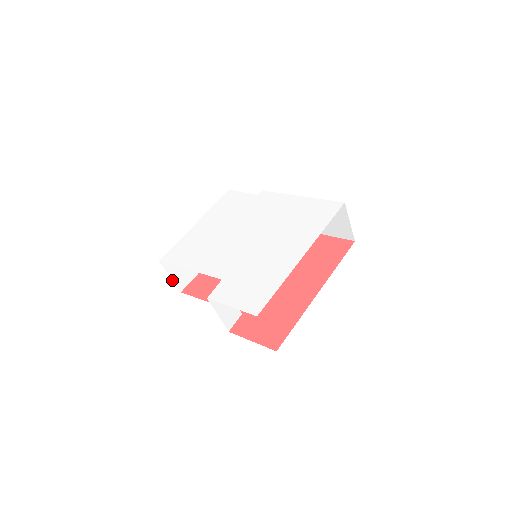
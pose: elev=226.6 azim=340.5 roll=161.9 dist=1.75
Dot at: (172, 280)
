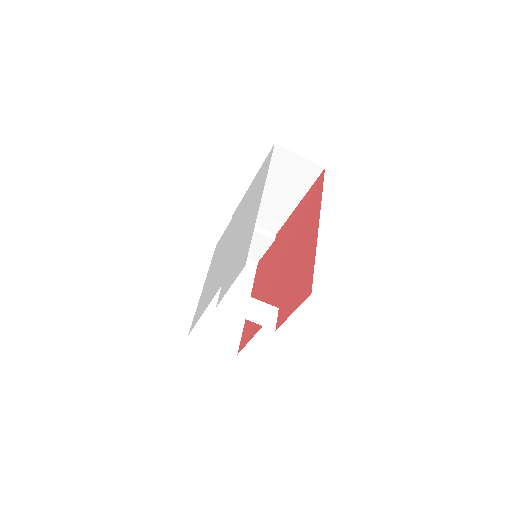
Dot at: (218, 347)
